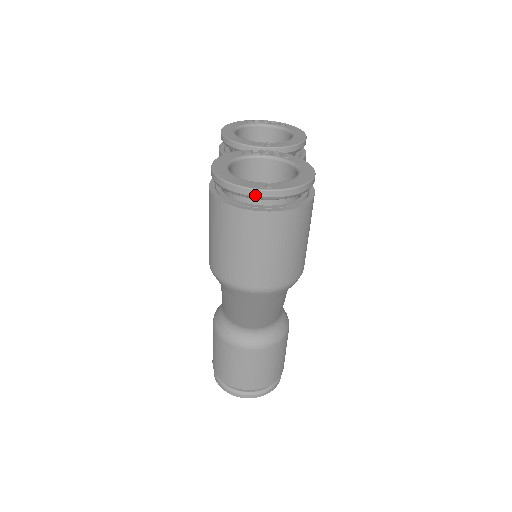
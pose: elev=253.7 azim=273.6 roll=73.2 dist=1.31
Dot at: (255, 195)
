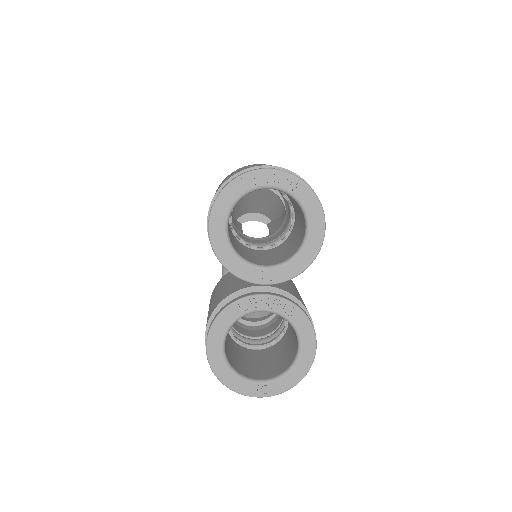
Dot at: (252, 394)
